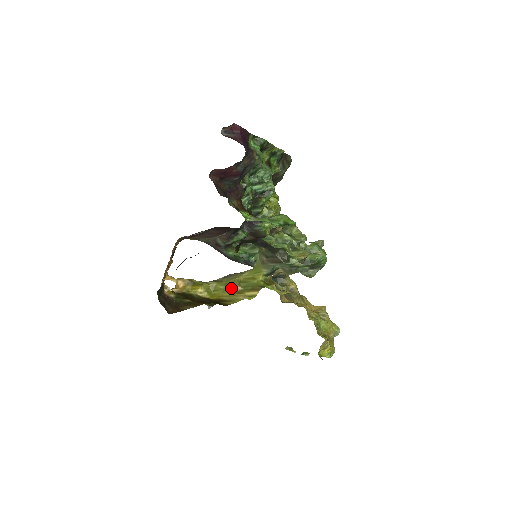
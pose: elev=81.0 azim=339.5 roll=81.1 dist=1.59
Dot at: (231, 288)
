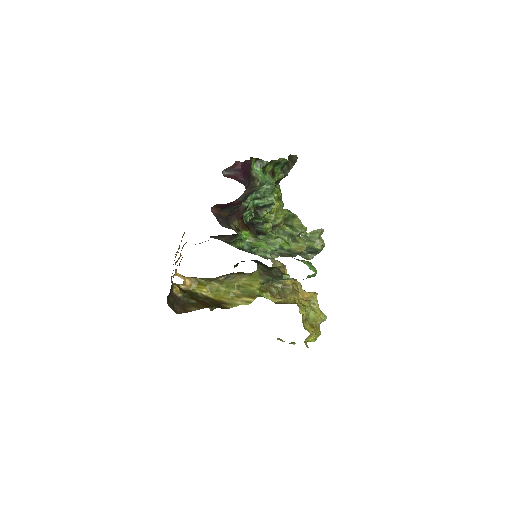
Dot at: (231, 292)
